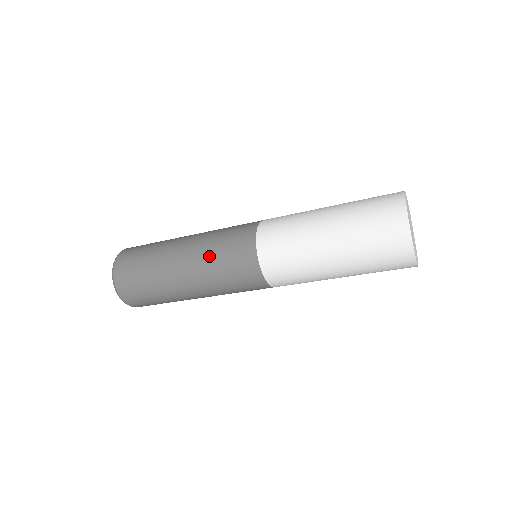
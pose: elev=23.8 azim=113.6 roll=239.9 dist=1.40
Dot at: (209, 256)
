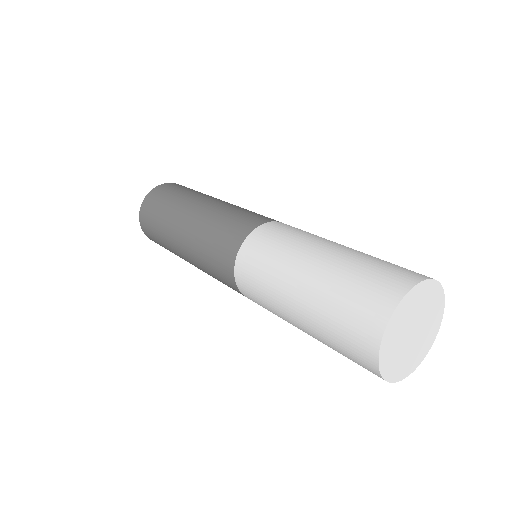
Dot at: (199, 250)
